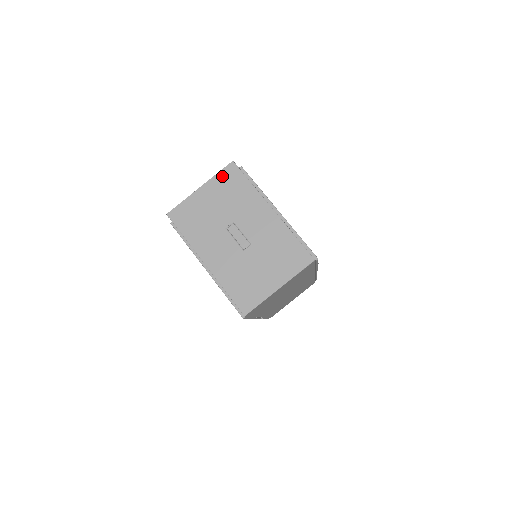
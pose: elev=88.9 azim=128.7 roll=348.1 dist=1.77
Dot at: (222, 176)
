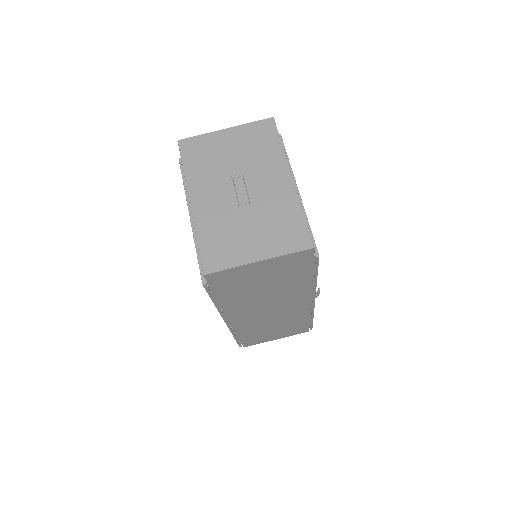
Dot at: (254, 127)
